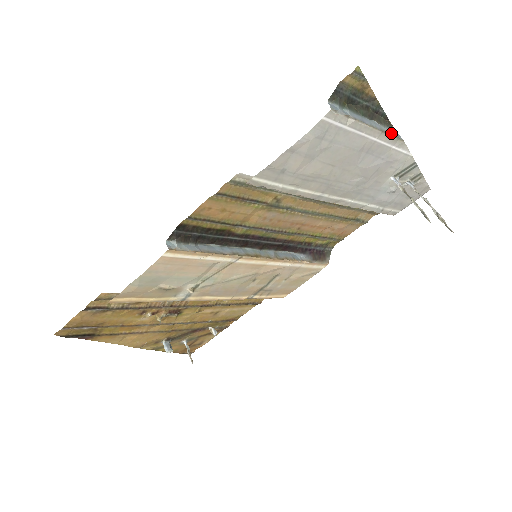
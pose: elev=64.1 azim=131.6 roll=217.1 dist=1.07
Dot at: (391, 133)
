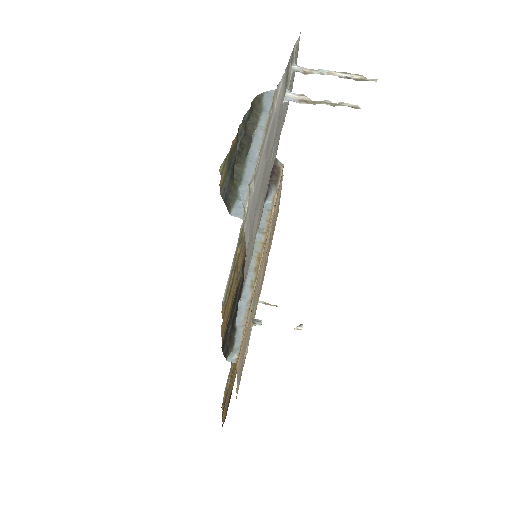
Dot at: (268, 112)
